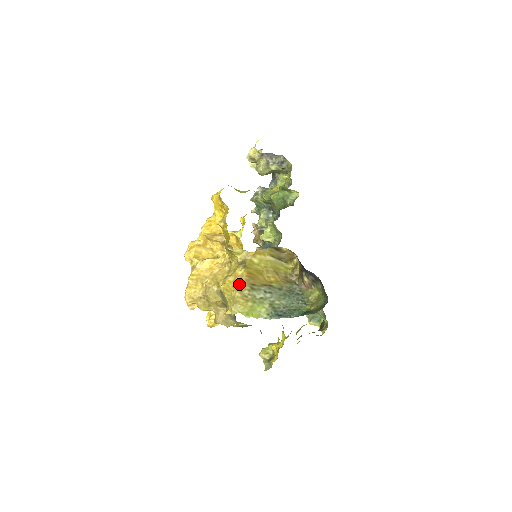
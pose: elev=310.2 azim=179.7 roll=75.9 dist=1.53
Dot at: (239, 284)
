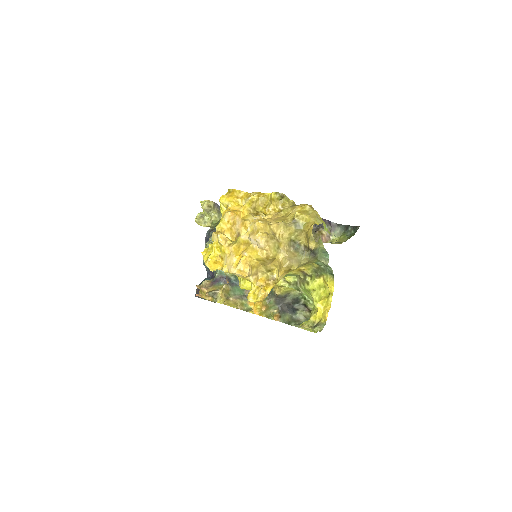
Dot at: (310, 206)
